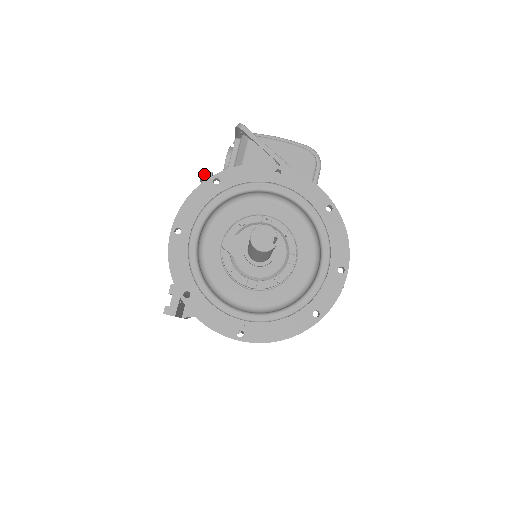
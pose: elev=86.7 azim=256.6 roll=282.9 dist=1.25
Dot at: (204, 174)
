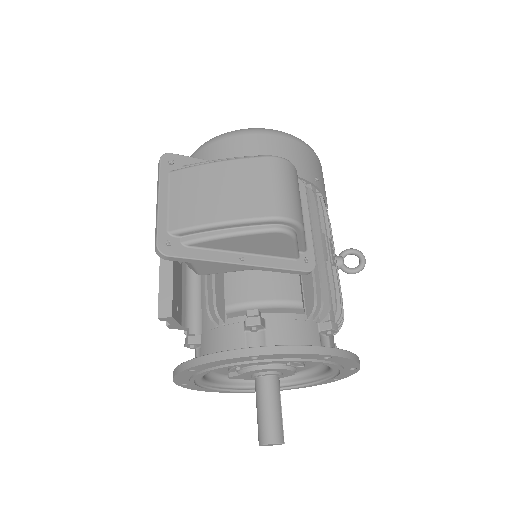
Dot at: (164, 320)
